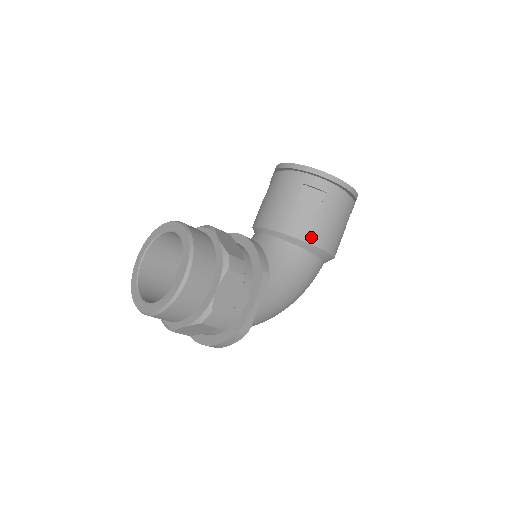
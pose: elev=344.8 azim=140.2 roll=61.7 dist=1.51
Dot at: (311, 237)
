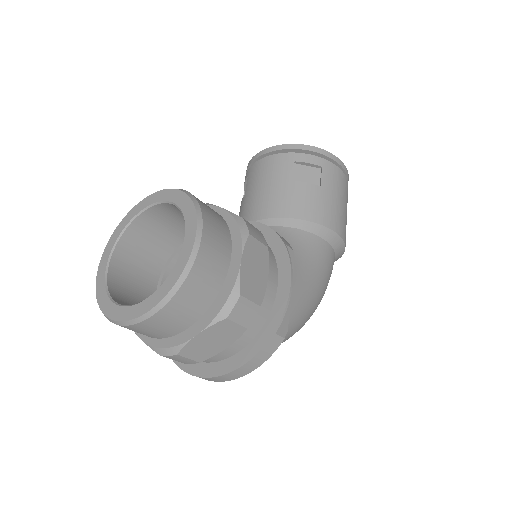
Dot at: (320, 217)
